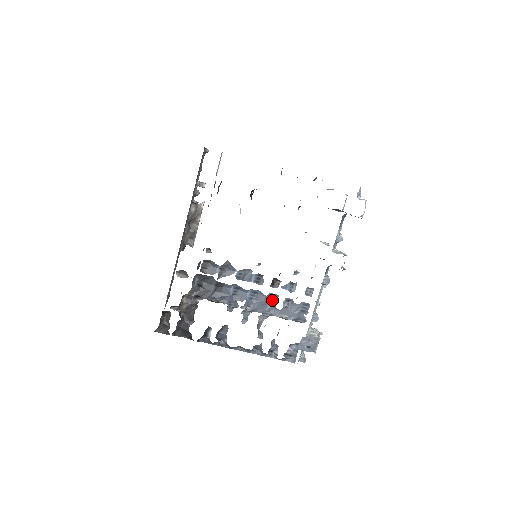
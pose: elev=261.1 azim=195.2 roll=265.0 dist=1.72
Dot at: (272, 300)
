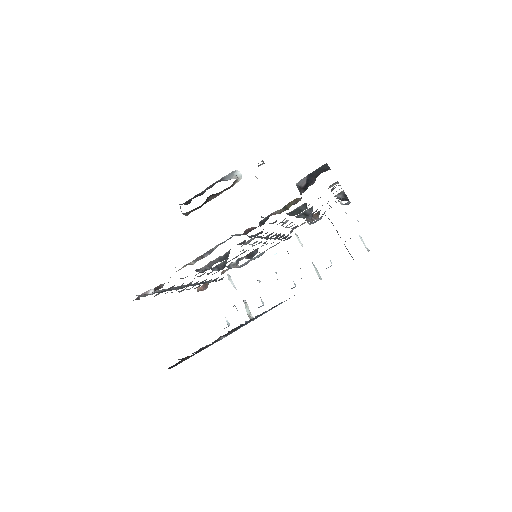
Dot at: occluded
